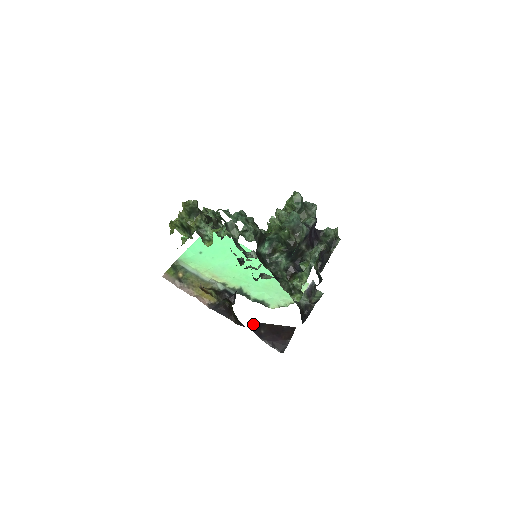
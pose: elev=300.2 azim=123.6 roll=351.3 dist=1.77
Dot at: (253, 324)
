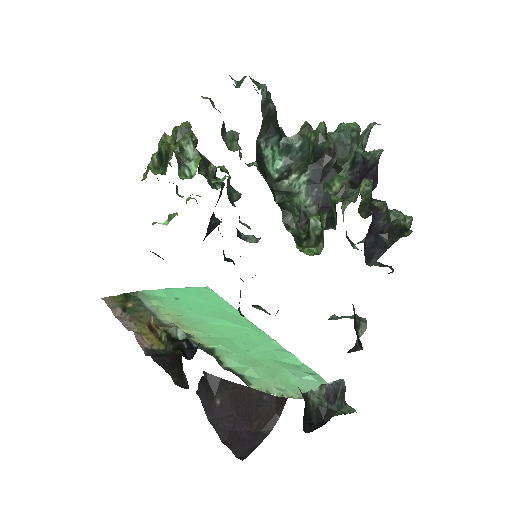
Dot at: (206, 376)
